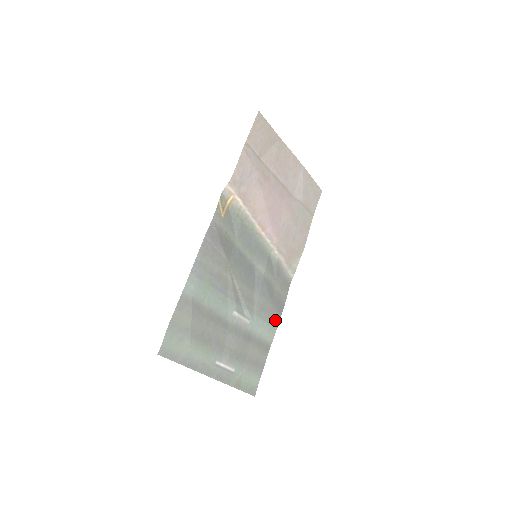
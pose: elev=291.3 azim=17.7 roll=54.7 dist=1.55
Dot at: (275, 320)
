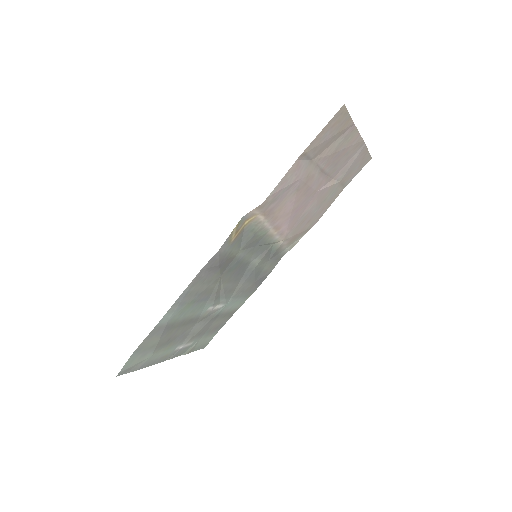
Dot at: (251, 292)
